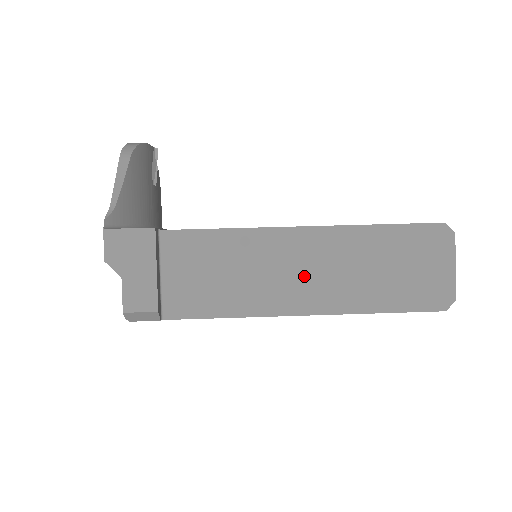
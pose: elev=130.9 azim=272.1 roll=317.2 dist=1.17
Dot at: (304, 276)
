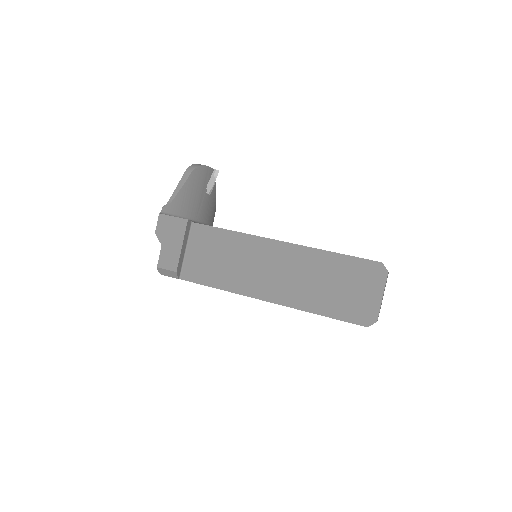
Dot at: (273, 275)
